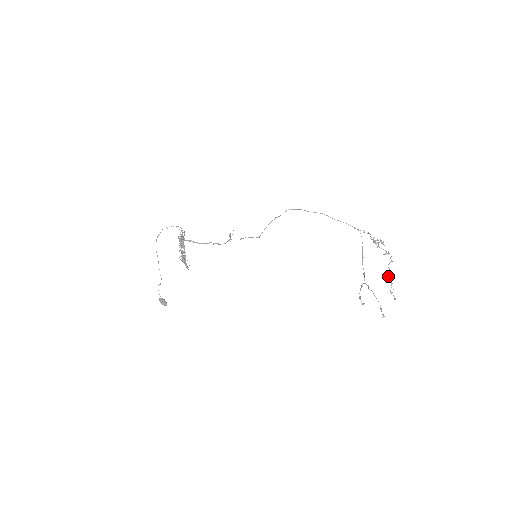
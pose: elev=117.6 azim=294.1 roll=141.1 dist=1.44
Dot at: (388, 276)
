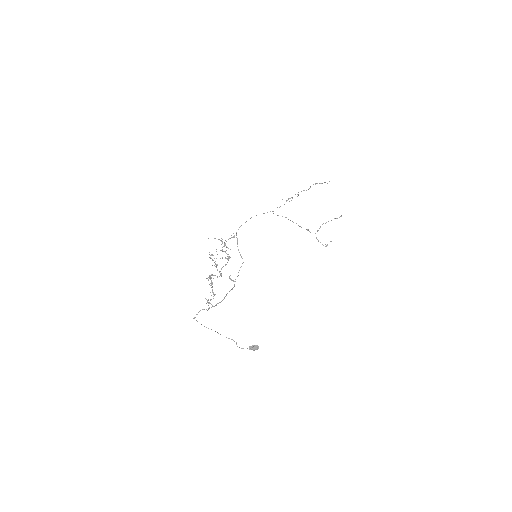
Dot at: occluded
